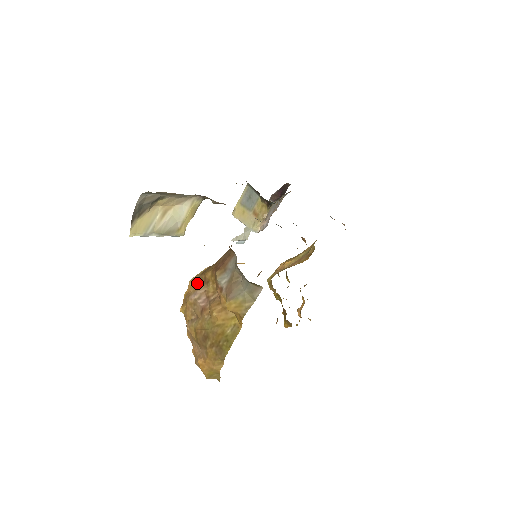
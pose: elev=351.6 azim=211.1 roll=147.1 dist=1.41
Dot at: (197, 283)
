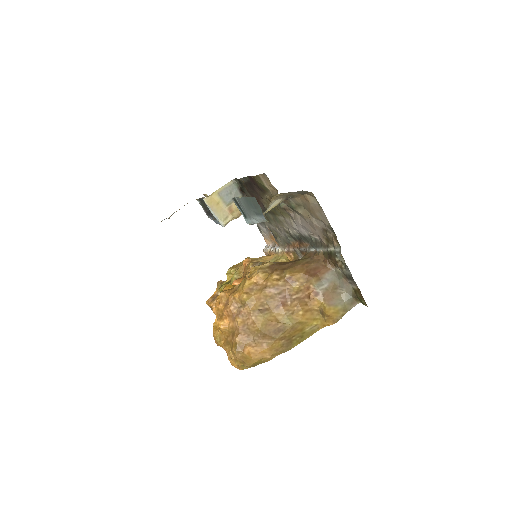
Dot at: (275, 278)
